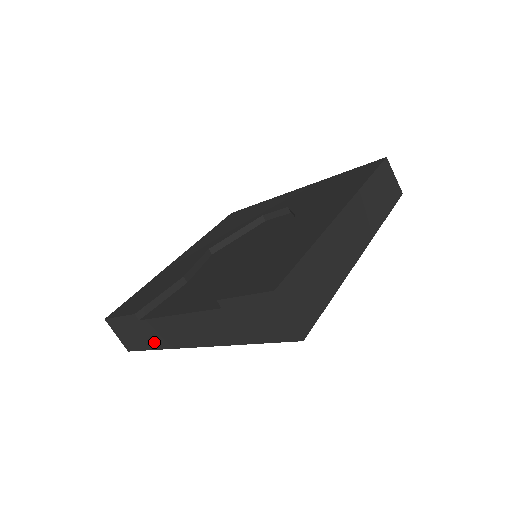
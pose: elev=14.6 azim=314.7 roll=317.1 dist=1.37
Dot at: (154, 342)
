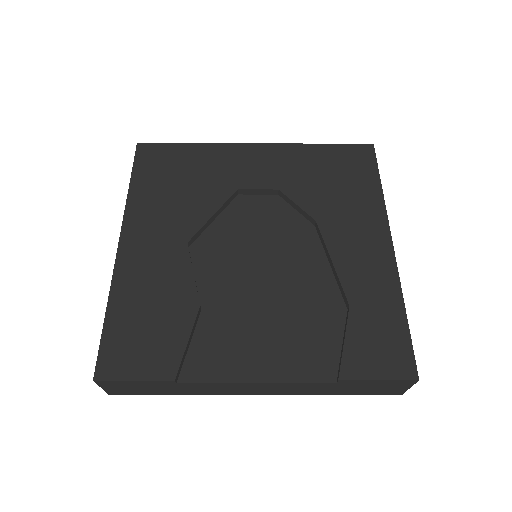
Dot at: (181, 392)
